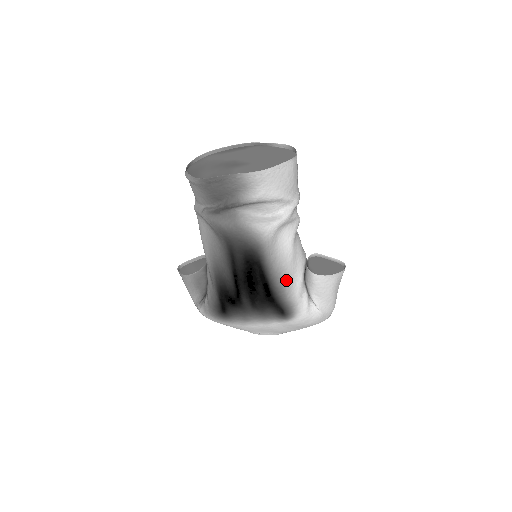
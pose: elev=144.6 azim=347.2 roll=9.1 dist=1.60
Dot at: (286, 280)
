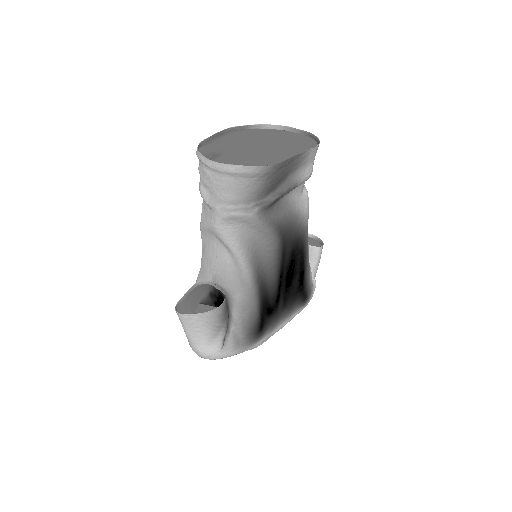
Dot at: occluded
